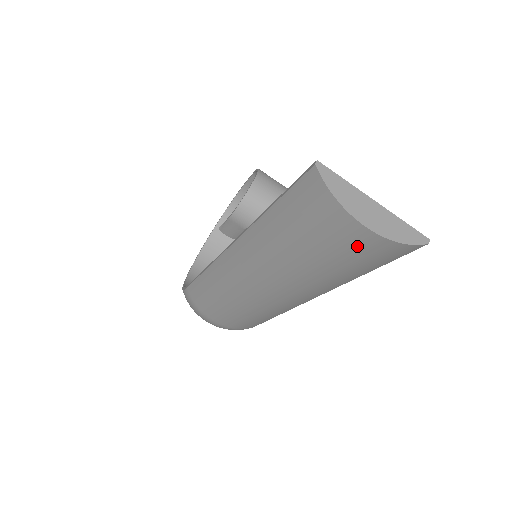
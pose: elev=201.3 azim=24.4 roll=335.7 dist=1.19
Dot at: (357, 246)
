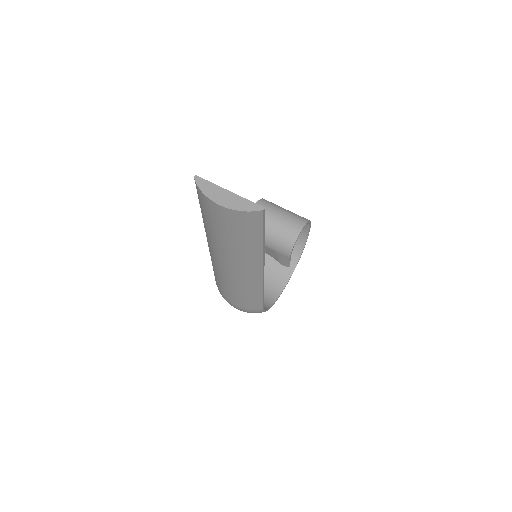
Dot at: (227, 218)
